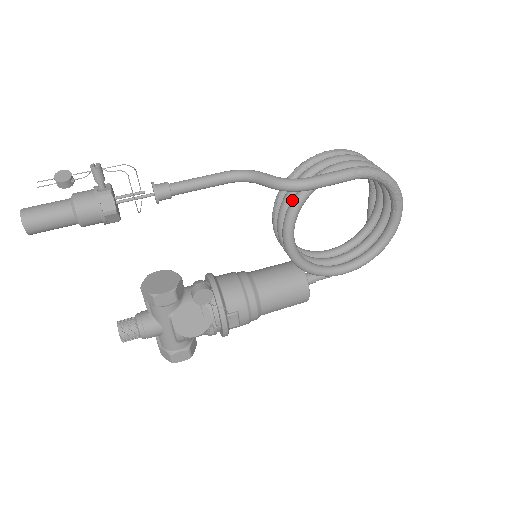
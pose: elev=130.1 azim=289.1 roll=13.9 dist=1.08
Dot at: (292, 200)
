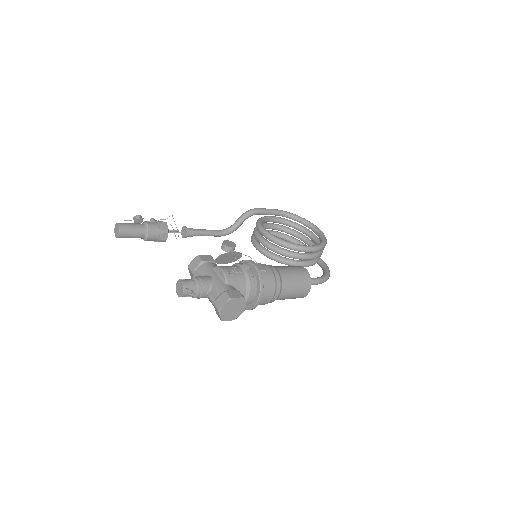
Dot at: (256, 223)
